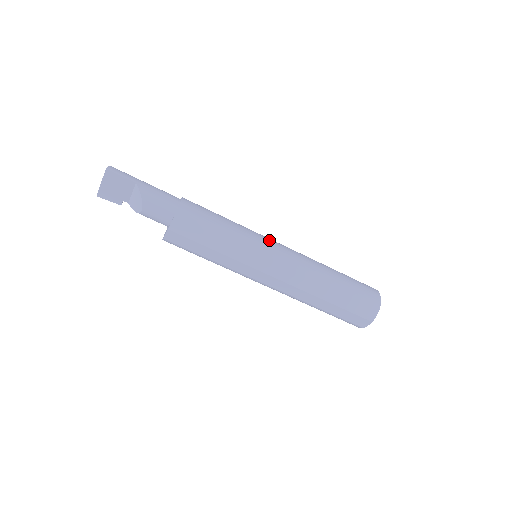
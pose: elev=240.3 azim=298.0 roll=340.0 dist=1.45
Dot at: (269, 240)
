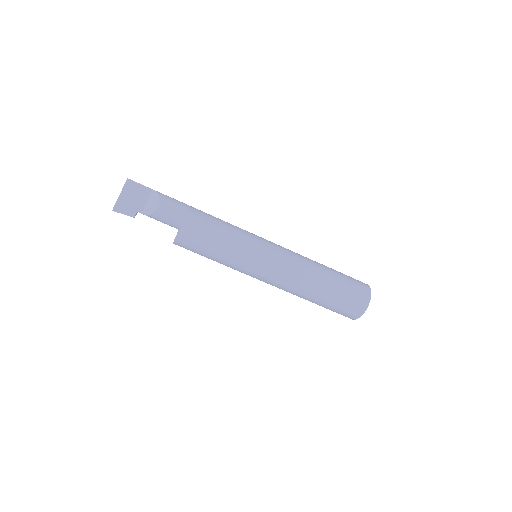
Dot at: occluded
